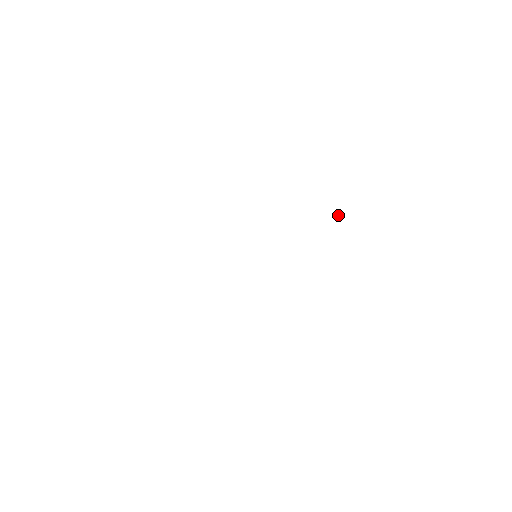
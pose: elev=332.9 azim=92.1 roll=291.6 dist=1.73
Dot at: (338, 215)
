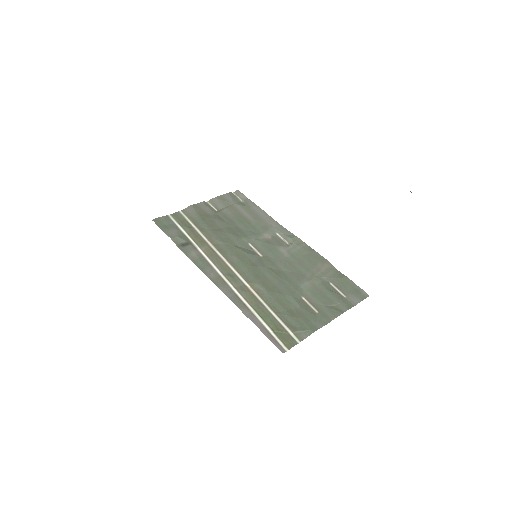
Dot at: (410, 191)
